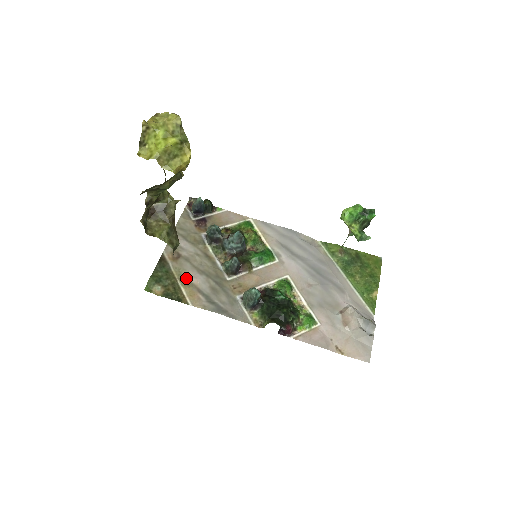
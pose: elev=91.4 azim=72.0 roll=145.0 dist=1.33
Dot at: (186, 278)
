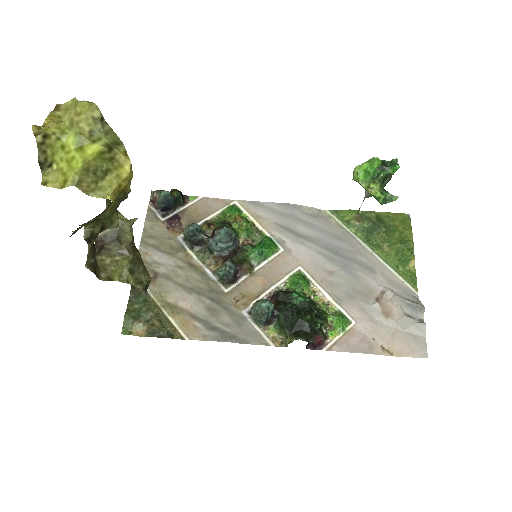
Dot at: (172, 303)
